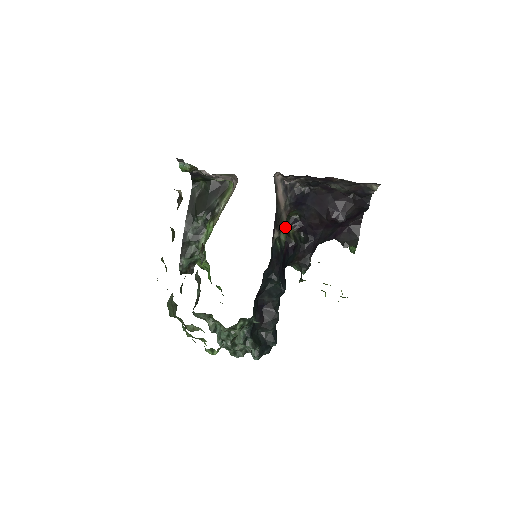
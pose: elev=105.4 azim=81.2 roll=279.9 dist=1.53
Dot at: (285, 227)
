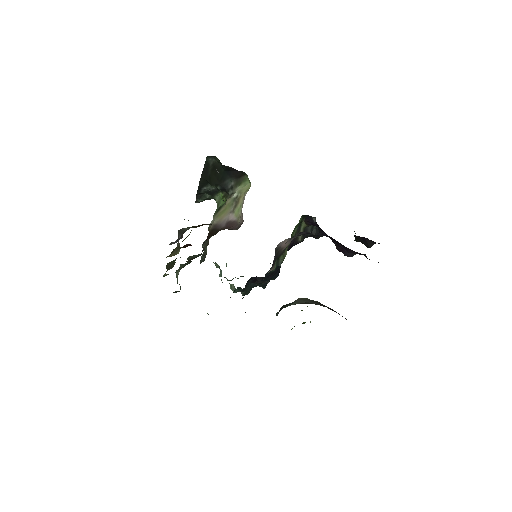
Dot at: occluded
